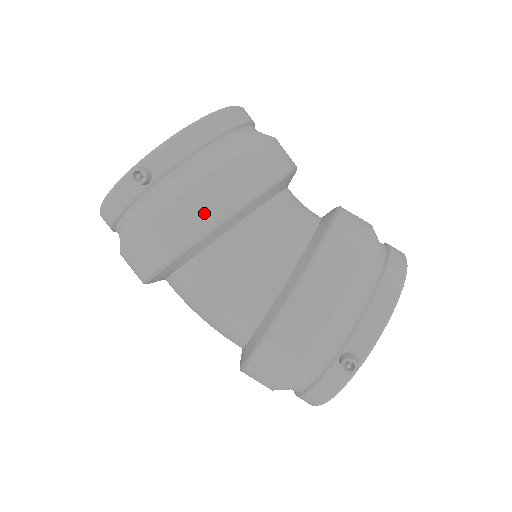
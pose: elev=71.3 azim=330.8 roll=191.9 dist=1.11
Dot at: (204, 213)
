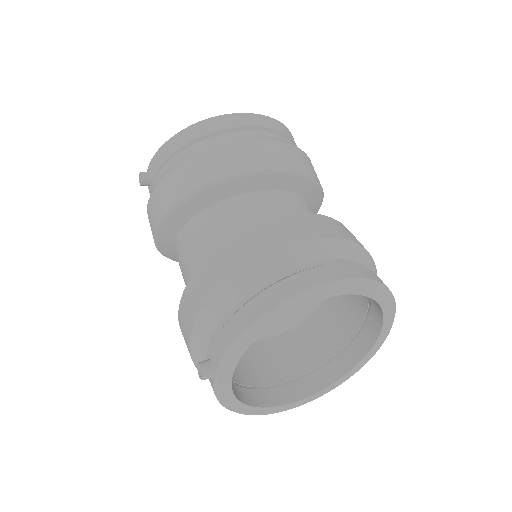
Dot at: (158, 209)
